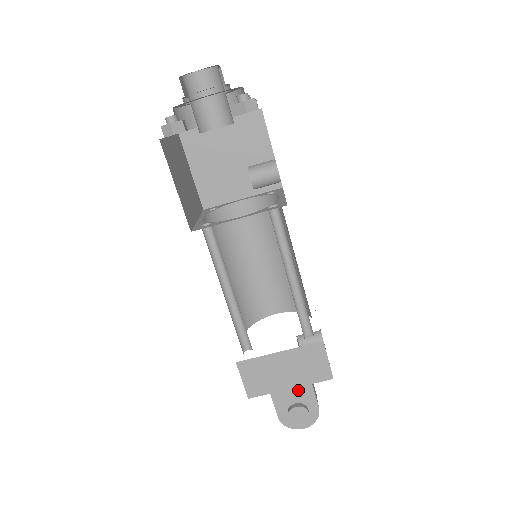
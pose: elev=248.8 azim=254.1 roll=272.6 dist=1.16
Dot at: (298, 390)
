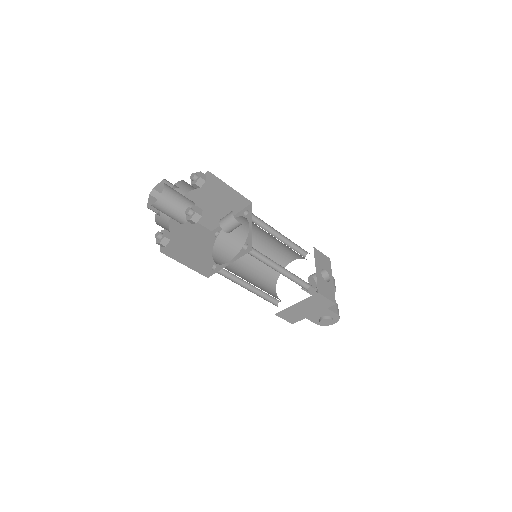
Dot at: (319, 312)
